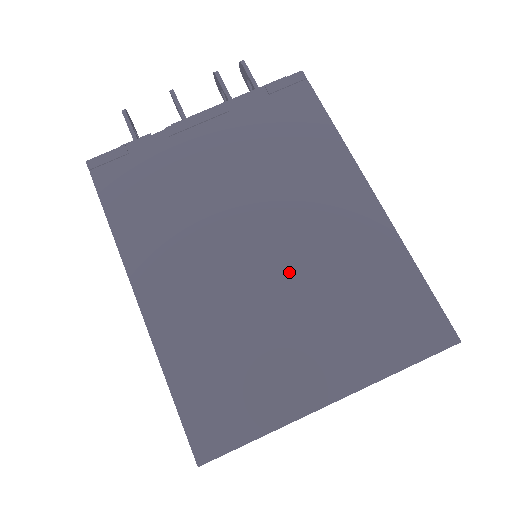
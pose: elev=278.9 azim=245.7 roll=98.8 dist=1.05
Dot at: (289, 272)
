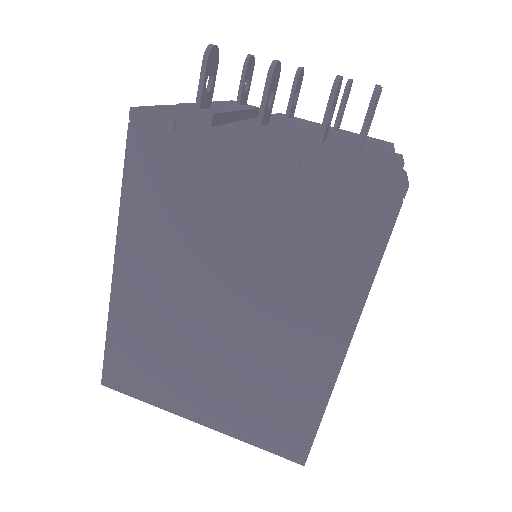
Dot at: (233, 342)
